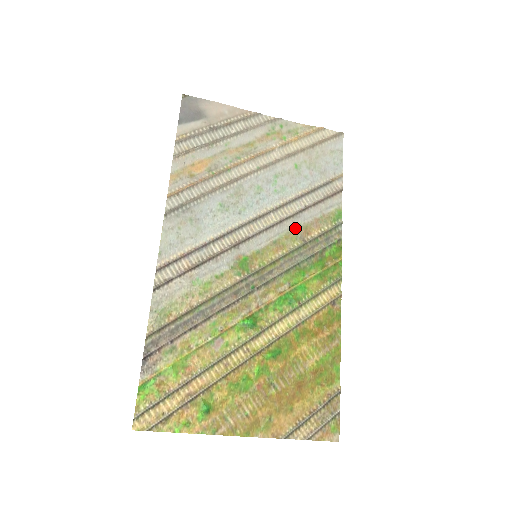
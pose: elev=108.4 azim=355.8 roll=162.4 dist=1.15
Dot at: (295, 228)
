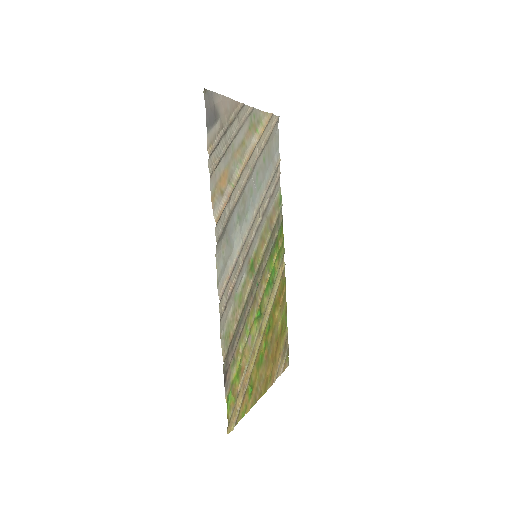
Dot at: (267, 220)
